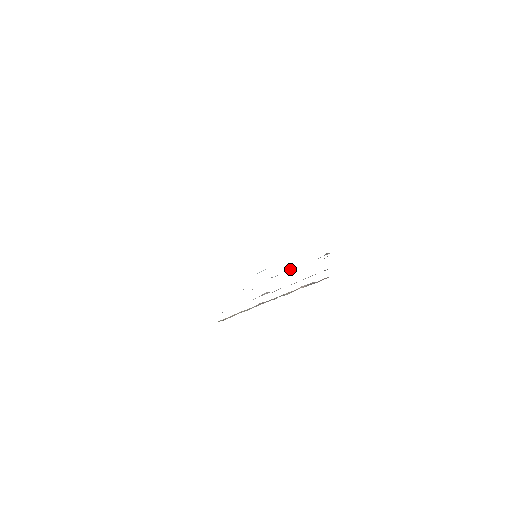
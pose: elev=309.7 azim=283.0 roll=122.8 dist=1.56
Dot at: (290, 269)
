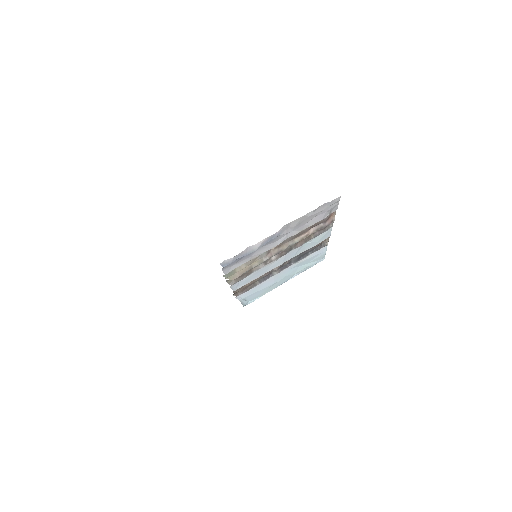
Dot at: (290, 264)
